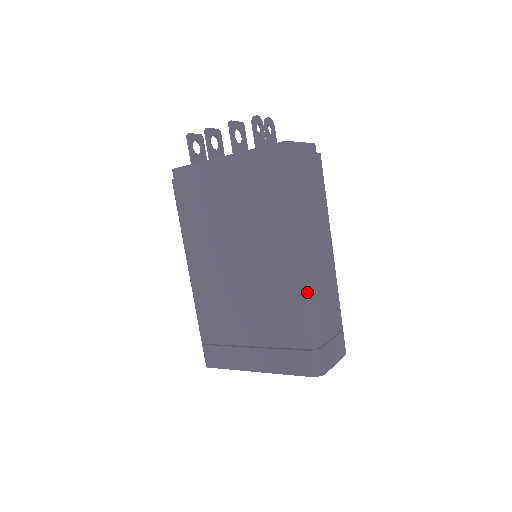
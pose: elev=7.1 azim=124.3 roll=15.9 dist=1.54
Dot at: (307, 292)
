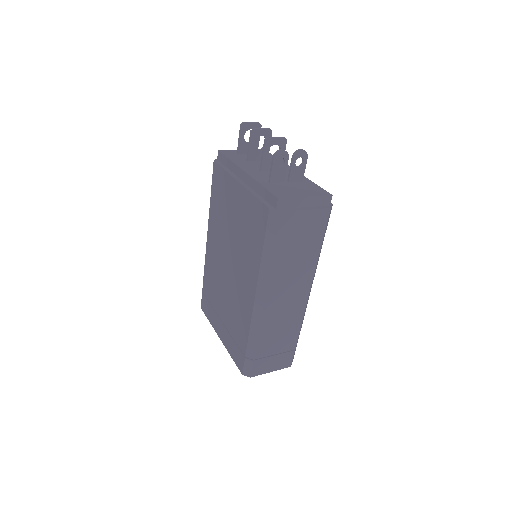
Dot at: (256, 320)
